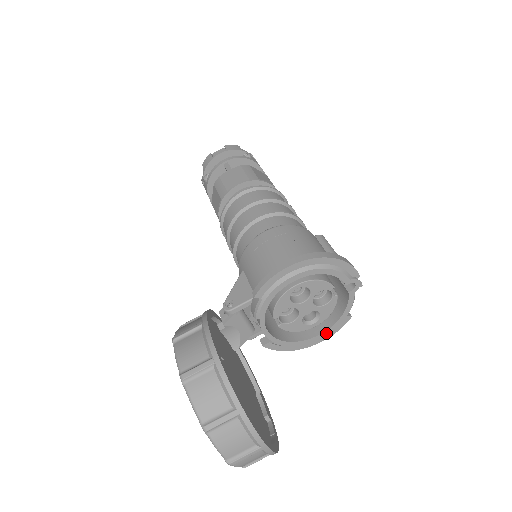
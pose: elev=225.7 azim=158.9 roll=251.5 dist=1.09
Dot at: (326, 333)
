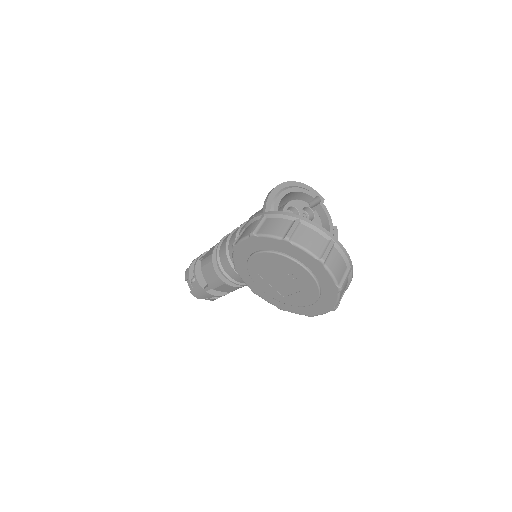
Dot at: occluded
